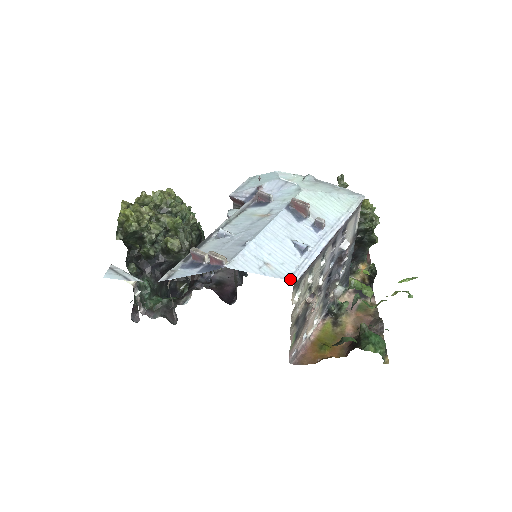
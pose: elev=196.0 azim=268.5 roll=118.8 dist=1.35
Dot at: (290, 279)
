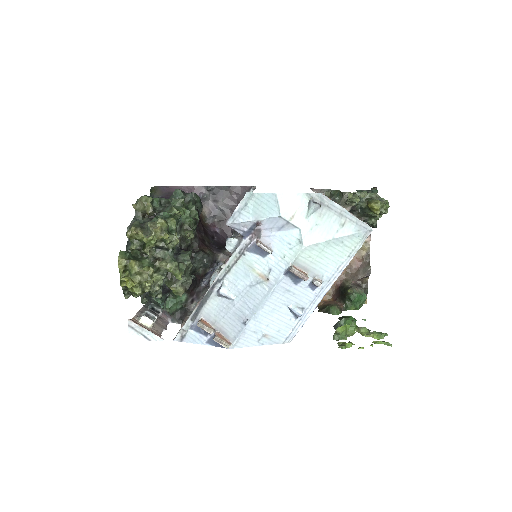
Dot at: (284, 343)
